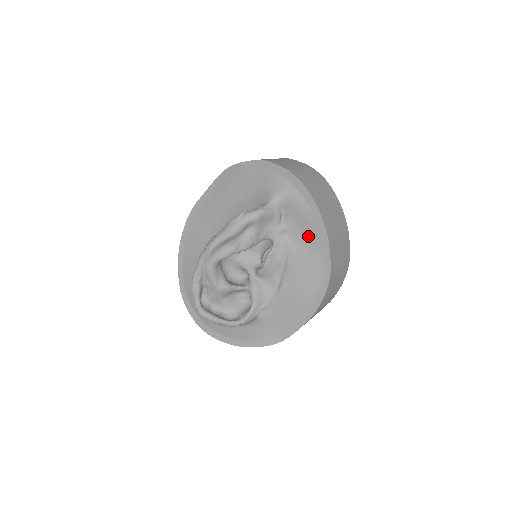
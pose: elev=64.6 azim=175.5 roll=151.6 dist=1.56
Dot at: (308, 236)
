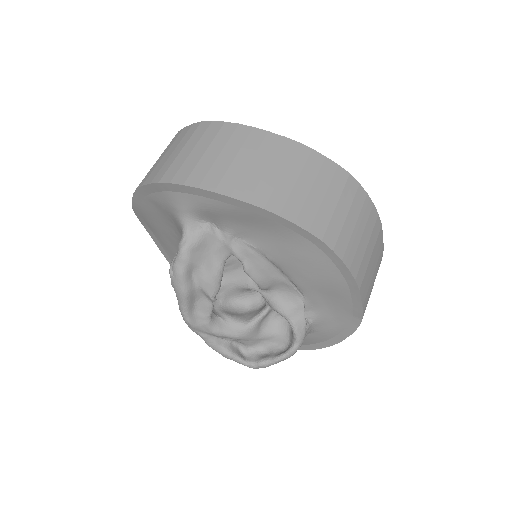
Dot at: (255, 224)
